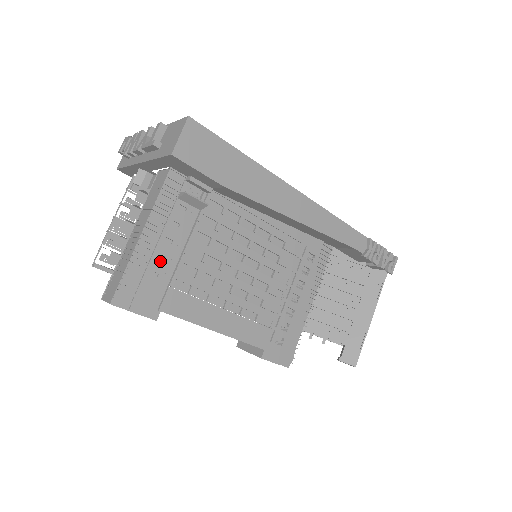
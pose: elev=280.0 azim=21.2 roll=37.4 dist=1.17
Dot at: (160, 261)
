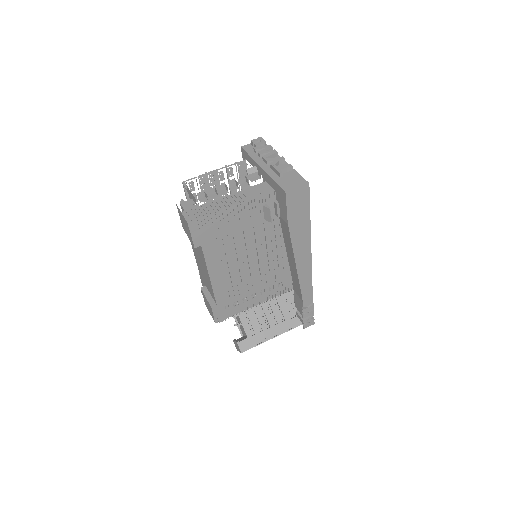
Dot at: (226, 224)
